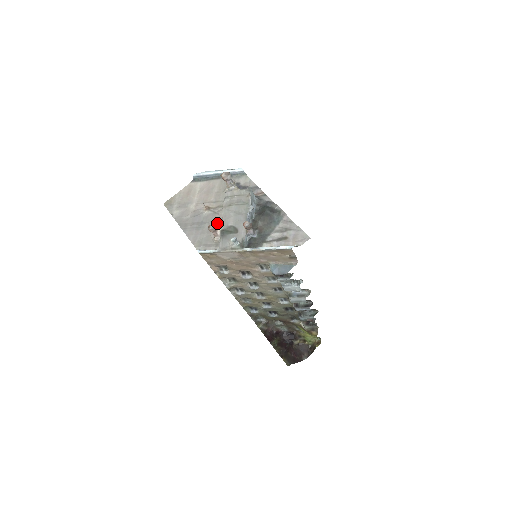
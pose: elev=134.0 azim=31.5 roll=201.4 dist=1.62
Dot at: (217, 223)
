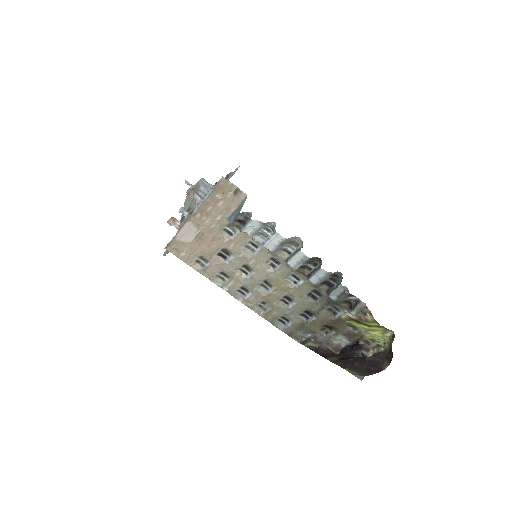
Dot at: occluded
